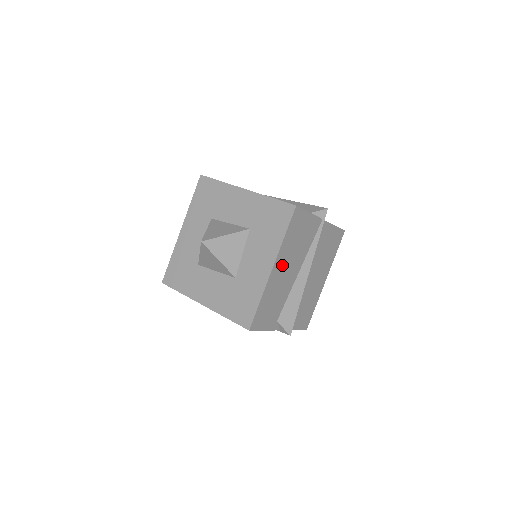
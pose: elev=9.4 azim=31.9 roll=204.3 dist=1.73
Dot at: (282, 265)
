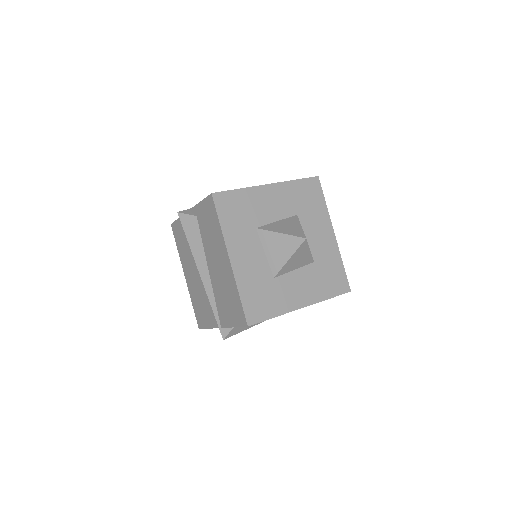
Dot at: occluded
